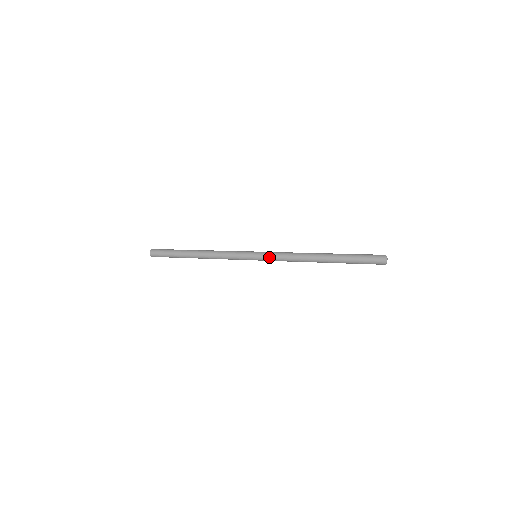
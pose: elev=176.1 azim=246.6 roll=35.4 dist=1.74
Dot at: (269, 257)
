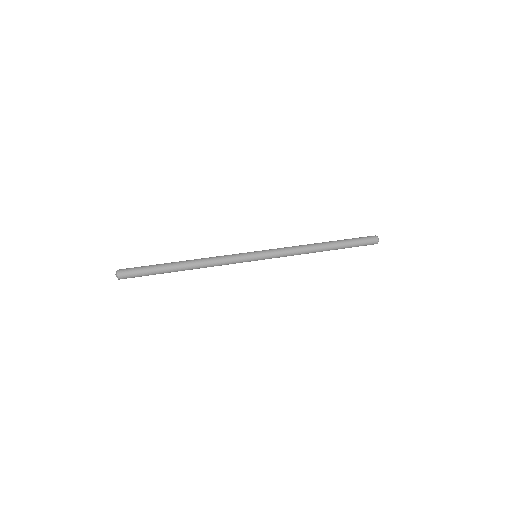
Dot at: occluded
